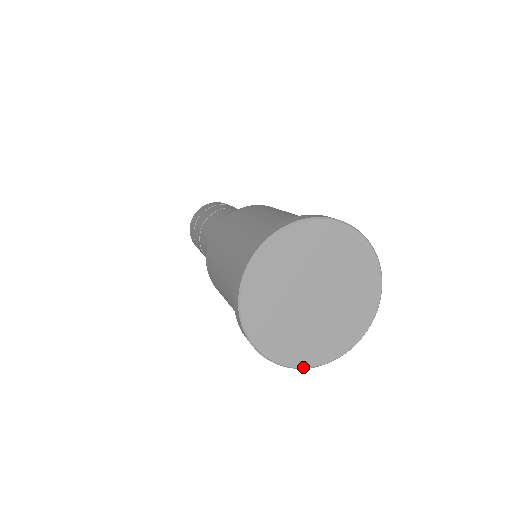
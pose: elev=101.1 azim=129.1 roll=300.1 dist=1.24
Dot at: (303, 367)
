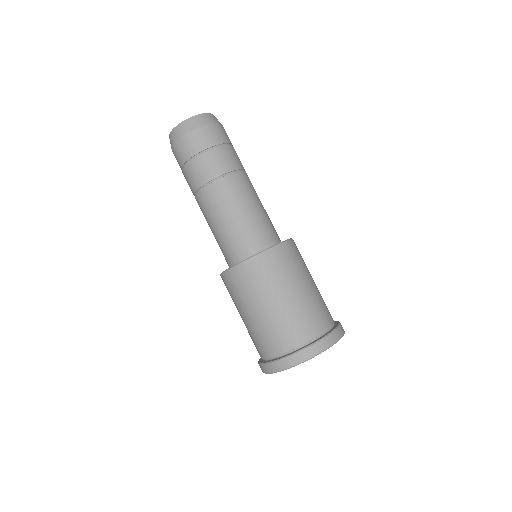
Dot at: occluded
